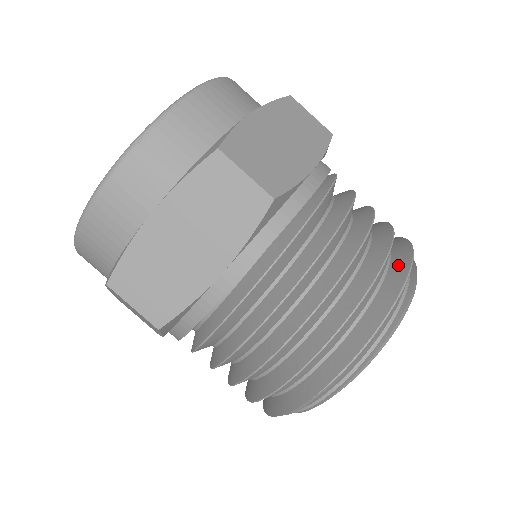
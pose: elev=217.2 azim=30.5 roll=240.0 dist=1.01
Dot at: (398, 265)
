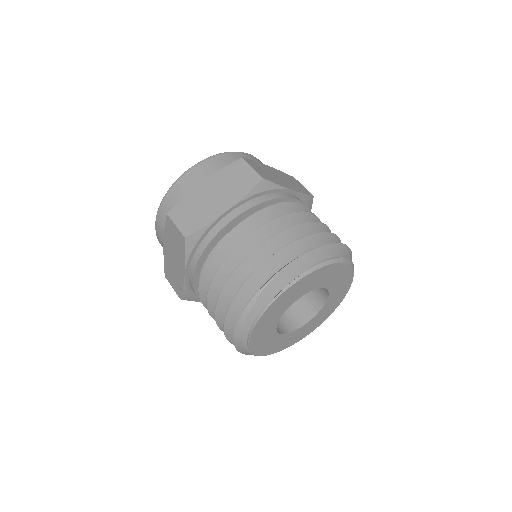
Dot at: occluded
